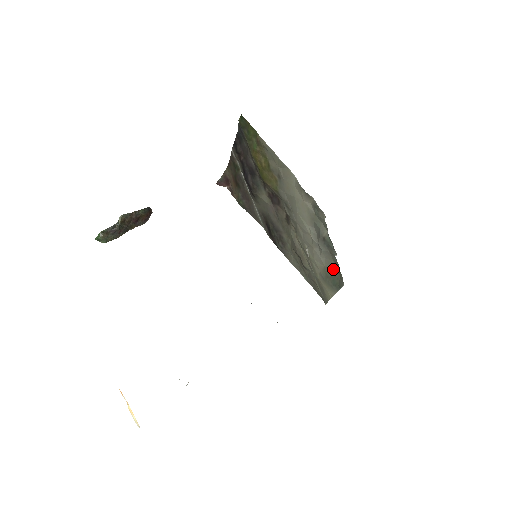
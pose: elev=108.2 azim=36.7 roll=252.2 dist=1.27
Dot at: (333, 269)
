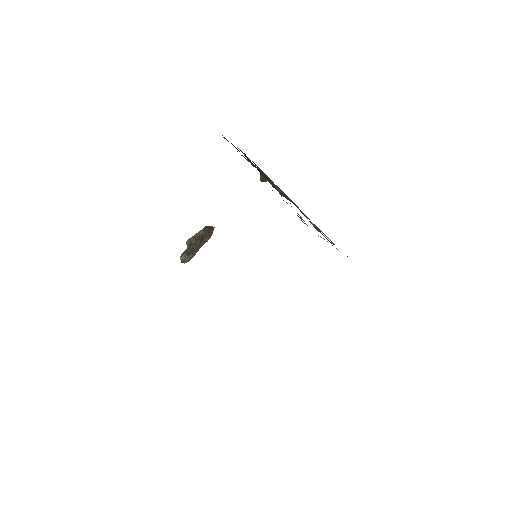
Dot at: occluded
